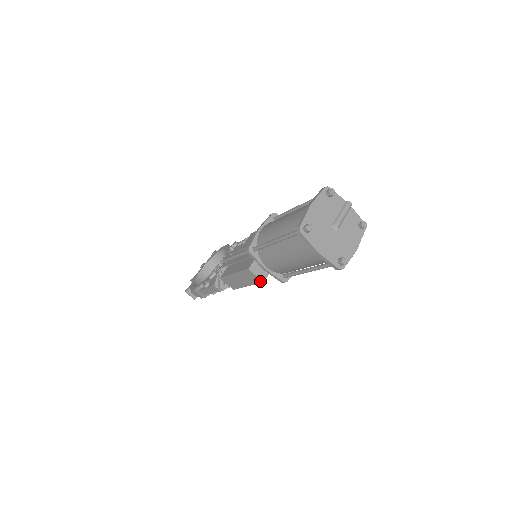
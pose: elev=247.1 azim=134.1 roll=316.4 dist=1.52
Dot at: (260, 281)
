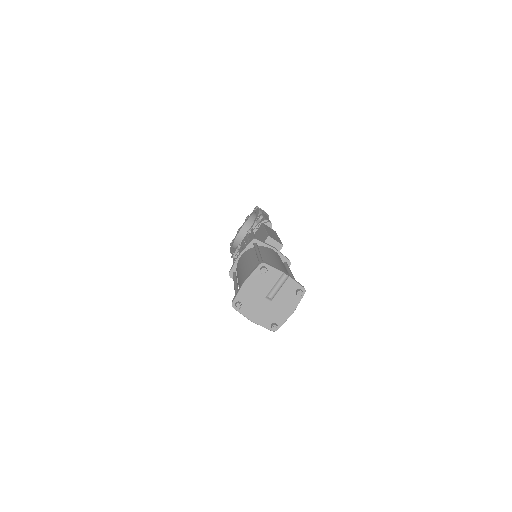
Dot at: occluded
